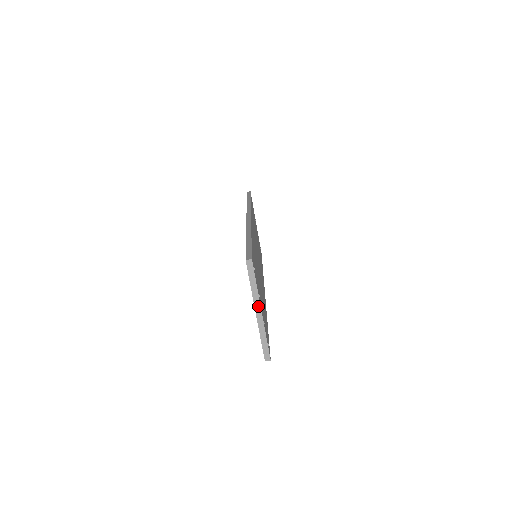
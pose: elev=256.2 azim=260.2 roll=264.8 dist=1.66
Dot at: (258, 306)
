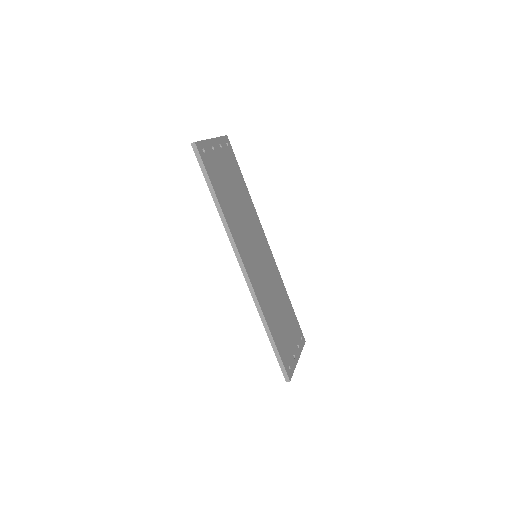
Dot at: (296, 363)
